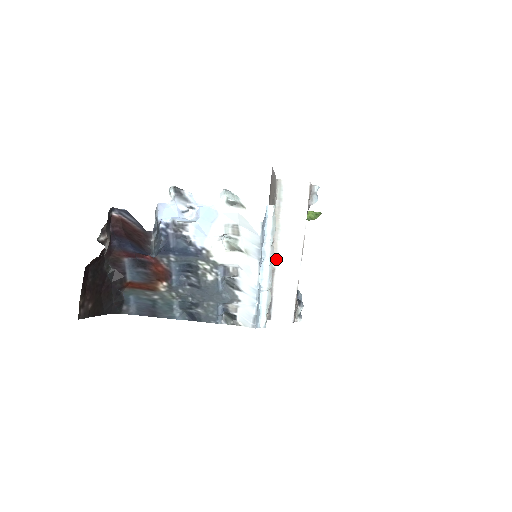
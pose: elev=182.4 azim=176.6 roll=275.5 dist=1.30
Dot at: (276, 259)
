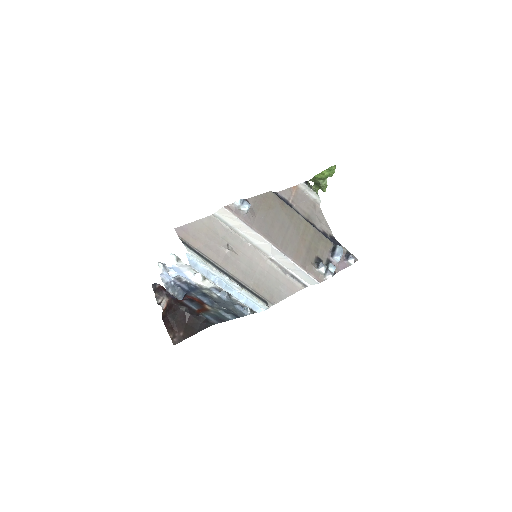
Dot at: (265, 253)
